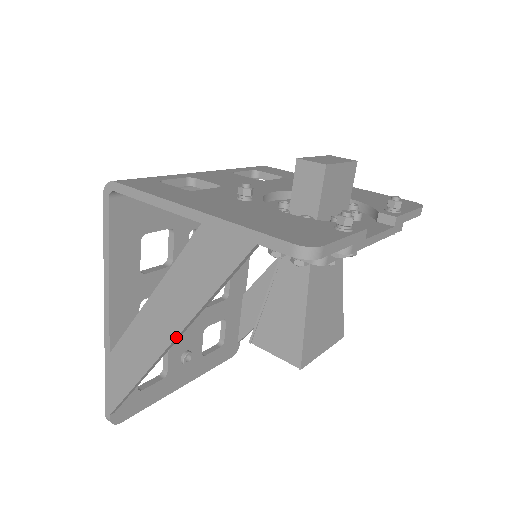
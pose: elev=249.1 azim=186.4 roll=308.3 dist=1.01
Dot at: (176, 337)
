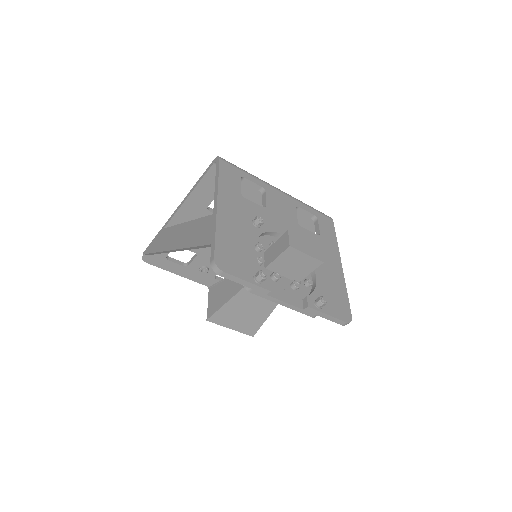
Dot at: (176, 249)
